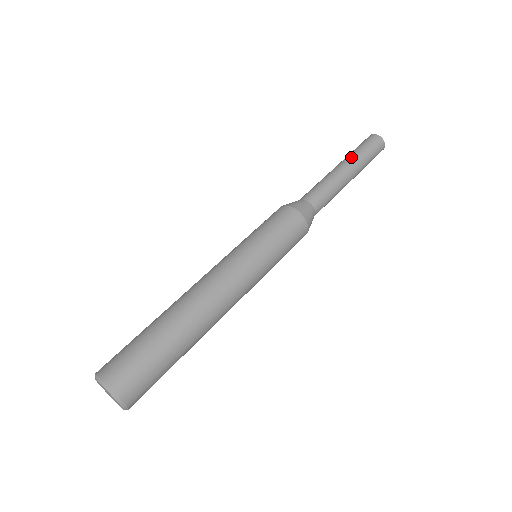
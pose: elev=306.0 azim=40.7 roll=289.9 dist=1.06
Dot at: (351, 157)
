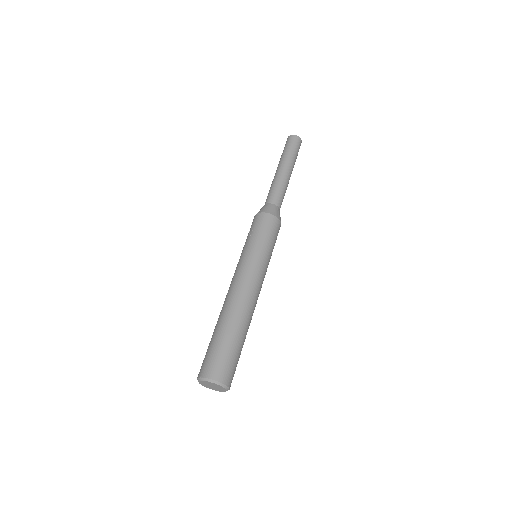
Dot at: (287, 159)
